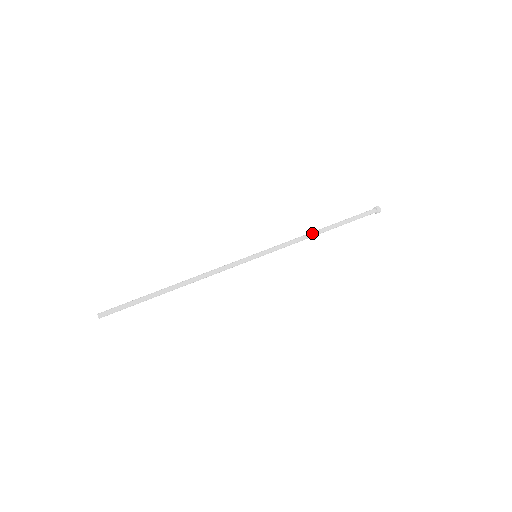
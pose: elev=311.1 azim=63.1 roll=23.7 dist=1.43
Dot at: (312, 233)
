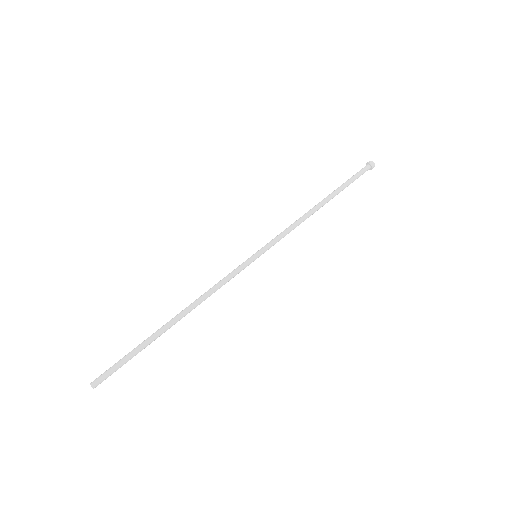
Dot at: (308, 211)
